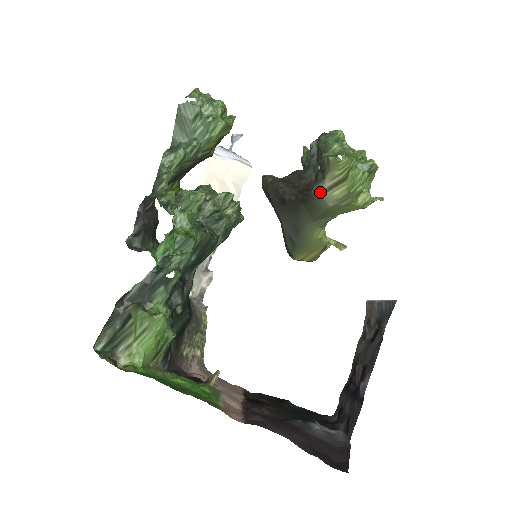
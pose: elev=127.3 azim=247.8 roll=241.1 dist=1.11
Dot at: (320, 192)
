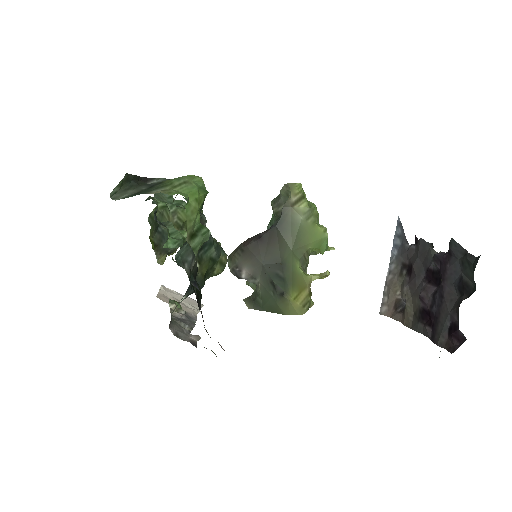
Dot at: (290, 205)
